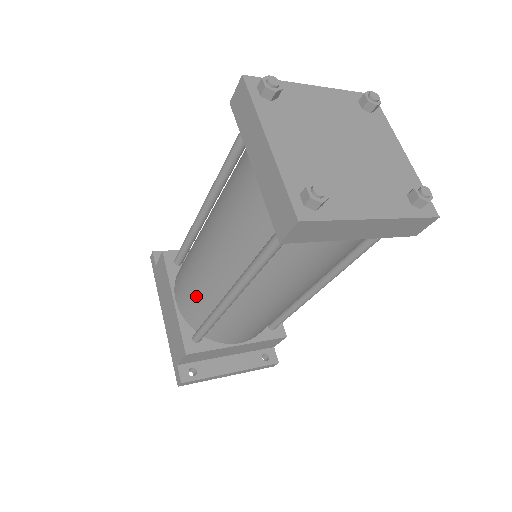
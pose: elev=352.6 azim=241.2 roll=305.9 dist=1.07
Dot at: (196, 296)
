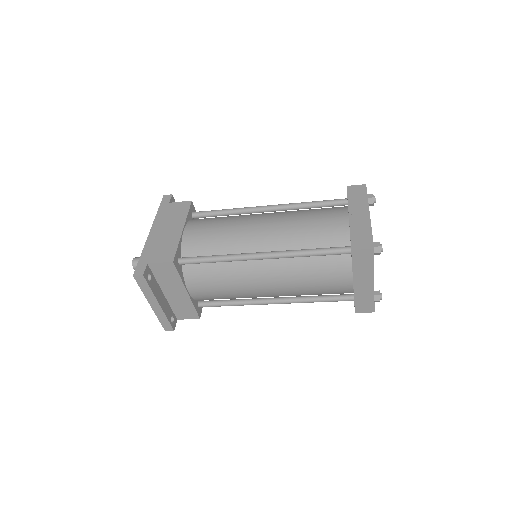
Dot at: (218, 239)
